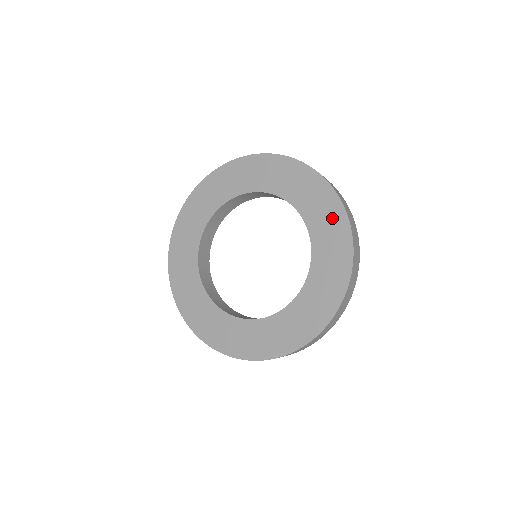
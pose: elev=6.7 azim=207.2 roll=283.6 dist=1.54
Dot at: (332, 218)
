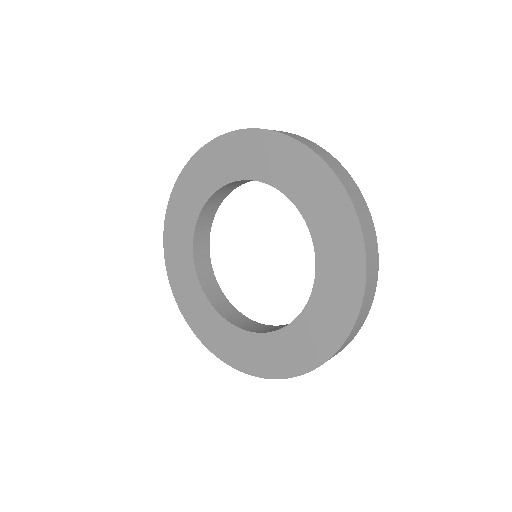
Dot at: (318, 343)
